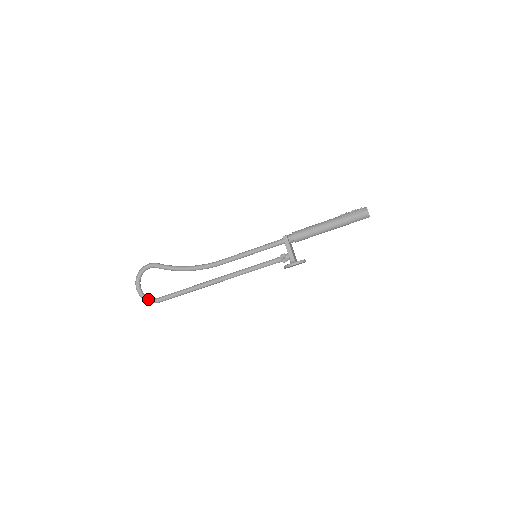
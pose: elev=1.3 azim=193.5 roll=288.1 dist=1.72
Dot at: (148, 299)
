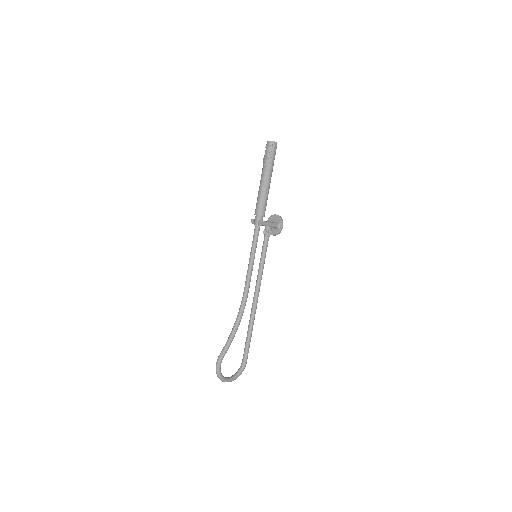
Dot at: (242, 371)
